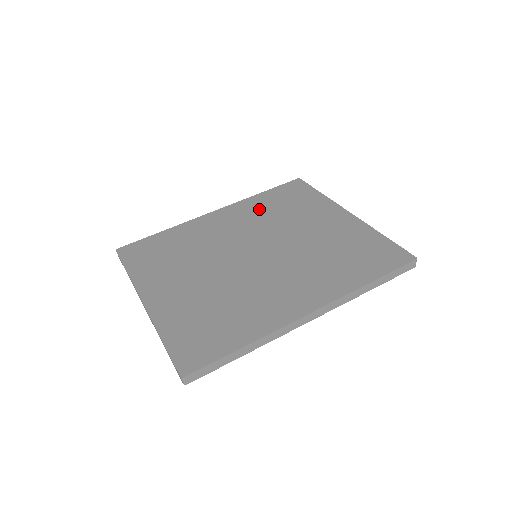
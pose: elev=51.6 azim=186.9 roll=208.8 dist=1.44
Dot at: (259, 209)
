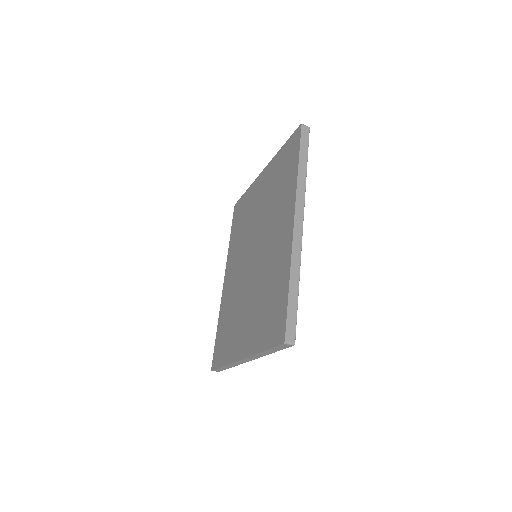
Dot at: (236, 244)
